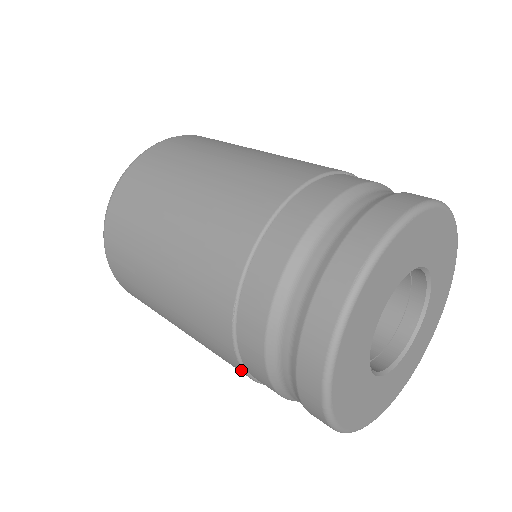
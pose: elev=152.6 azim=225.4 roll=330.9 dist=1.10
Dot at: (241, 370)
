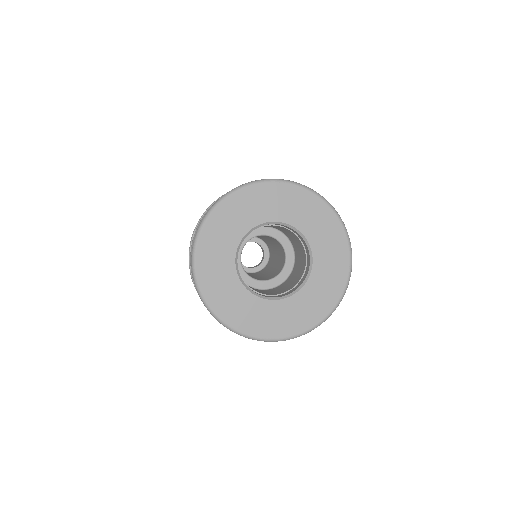
Dot at: (190, 272)
